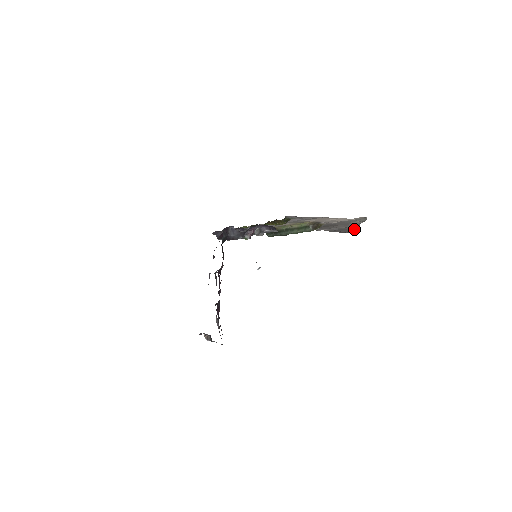
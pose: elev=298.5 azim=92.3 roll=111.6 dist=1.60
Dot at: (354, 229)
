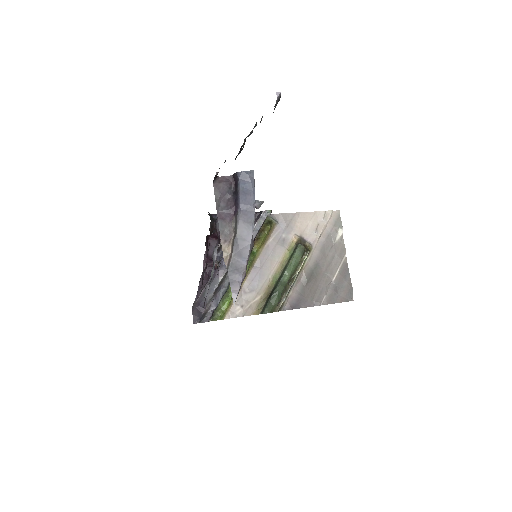
Dot at: (349, 275)
